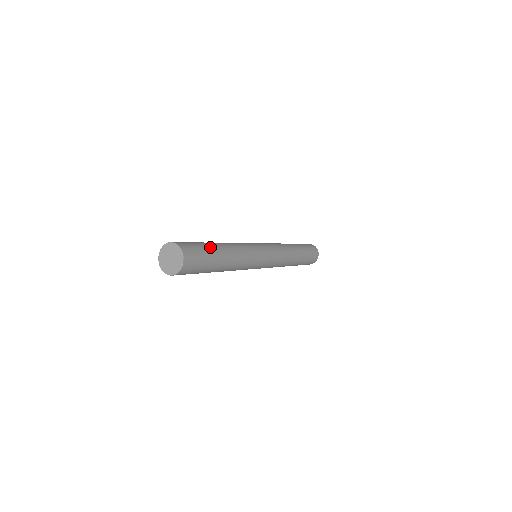
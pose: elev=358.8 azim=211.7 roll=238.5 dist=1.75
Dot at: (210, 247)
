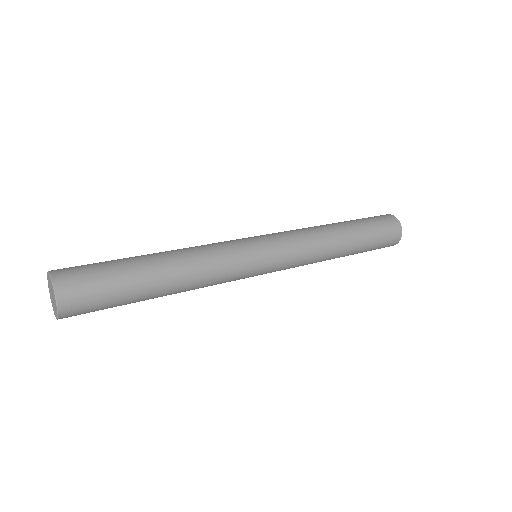
Dot at: (131, 286)
